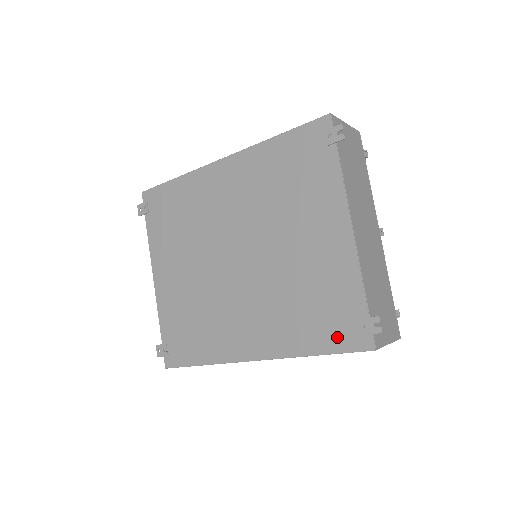
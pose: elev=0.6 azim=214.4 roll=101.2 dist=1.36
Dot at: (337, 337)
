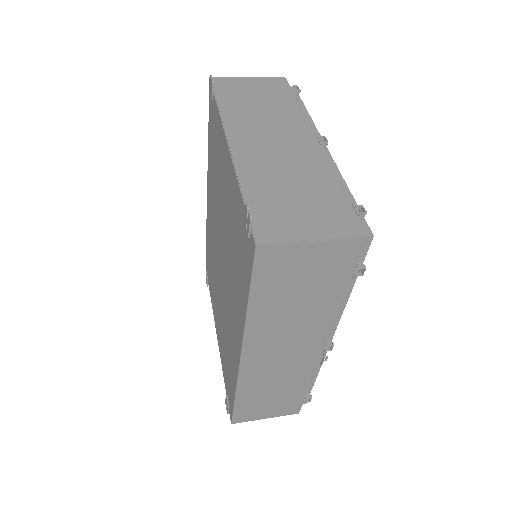
Dot at: (246, 265)
